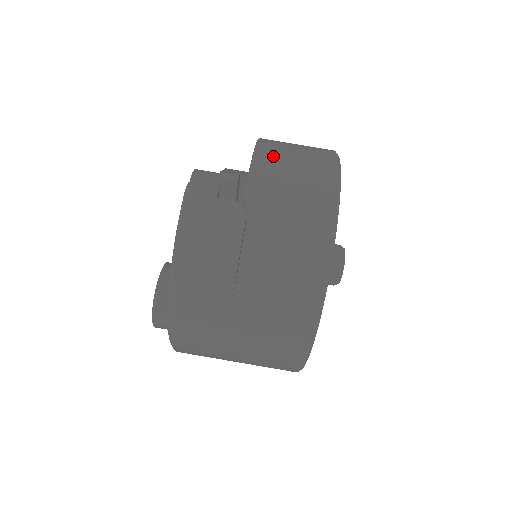
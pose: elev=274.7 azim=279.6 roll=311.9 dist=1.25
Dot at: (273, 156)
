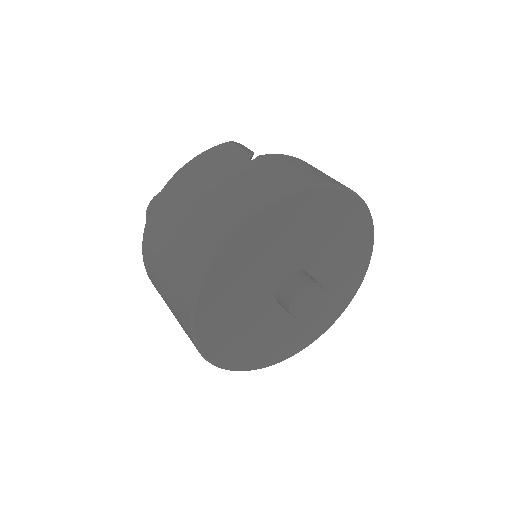
Dot at: (309, 164)
